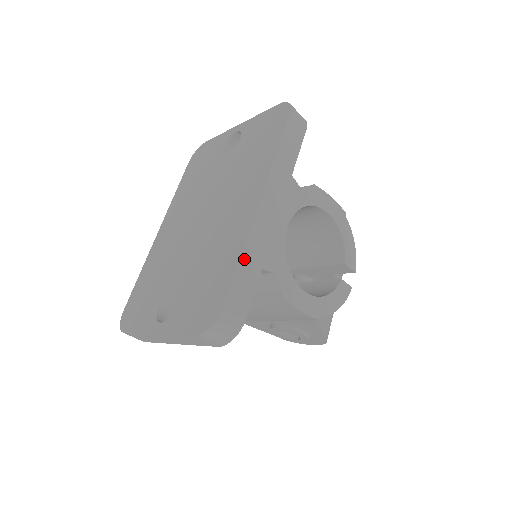
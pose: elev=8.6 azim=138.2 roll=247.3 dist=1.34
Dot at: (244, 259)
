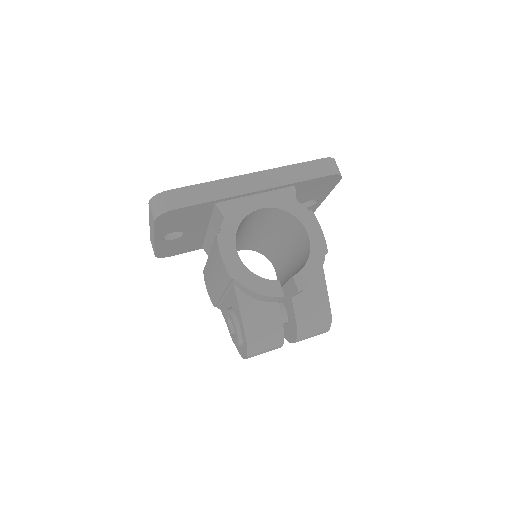
Dot at: (207, 185)
